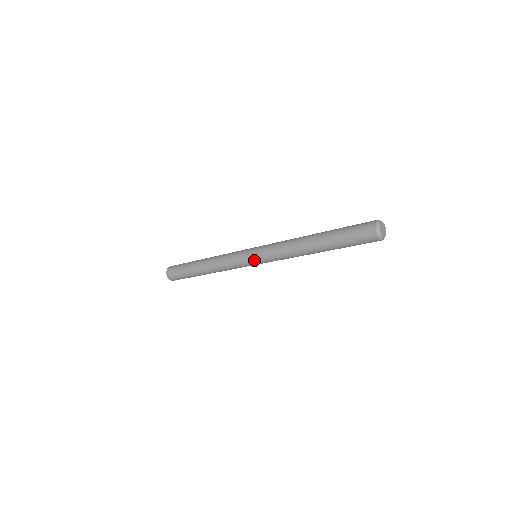
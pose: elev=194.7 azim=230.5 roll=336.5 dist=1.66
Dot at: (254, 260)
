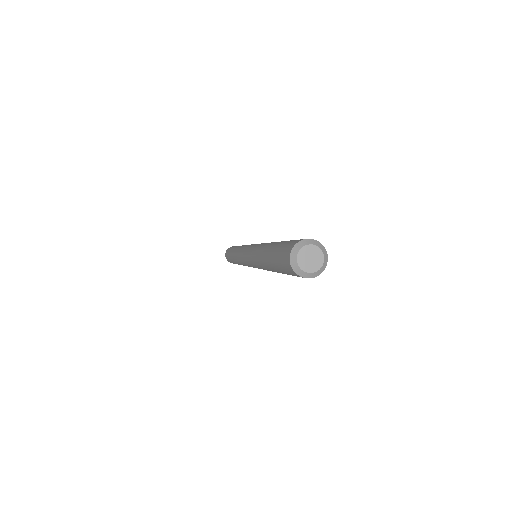
Dot at: (246, 260)
